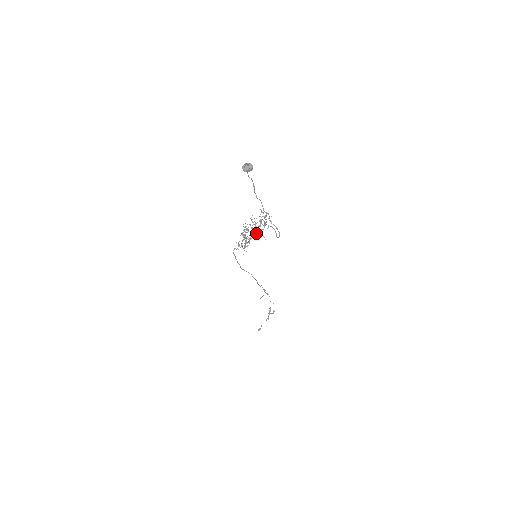
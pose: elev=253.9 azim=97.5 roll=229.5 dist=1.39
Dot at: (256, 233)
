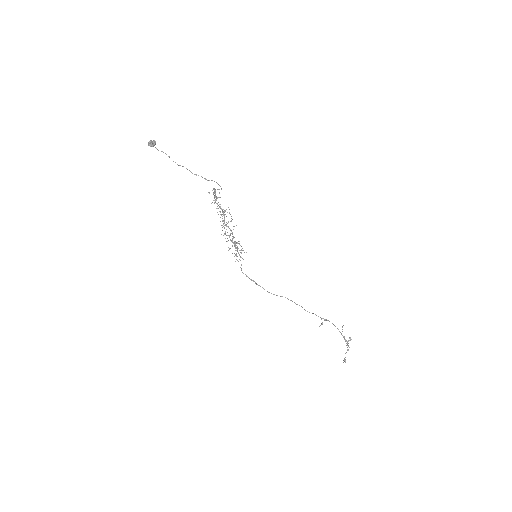
Dot at: occluded
